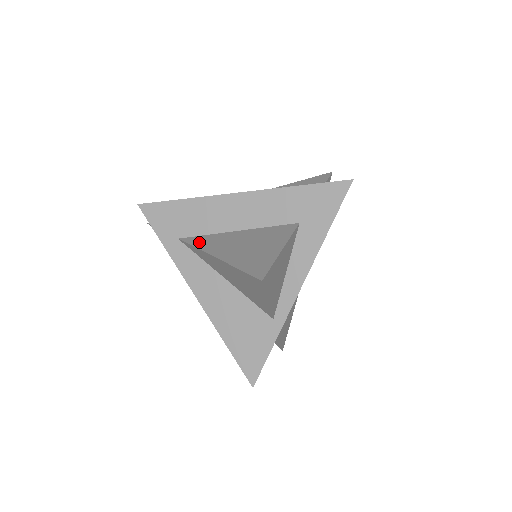
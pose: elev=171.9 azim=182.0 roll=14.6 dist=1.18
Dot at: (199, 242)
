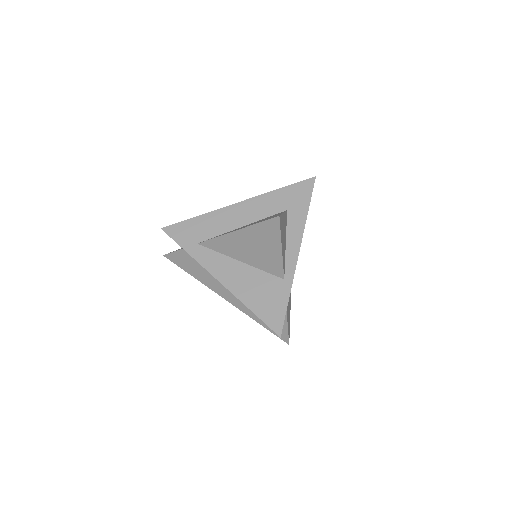
Dot at: (217, 236)
